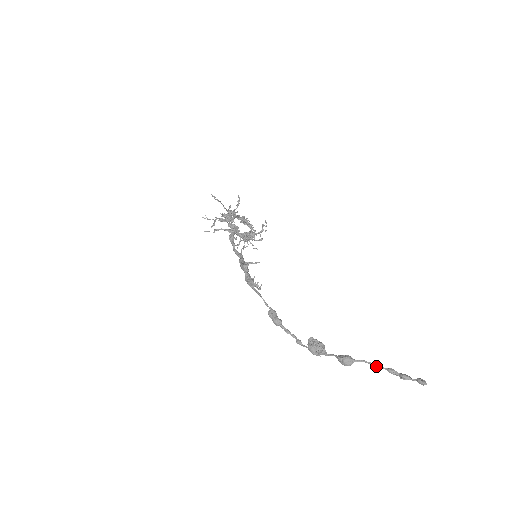
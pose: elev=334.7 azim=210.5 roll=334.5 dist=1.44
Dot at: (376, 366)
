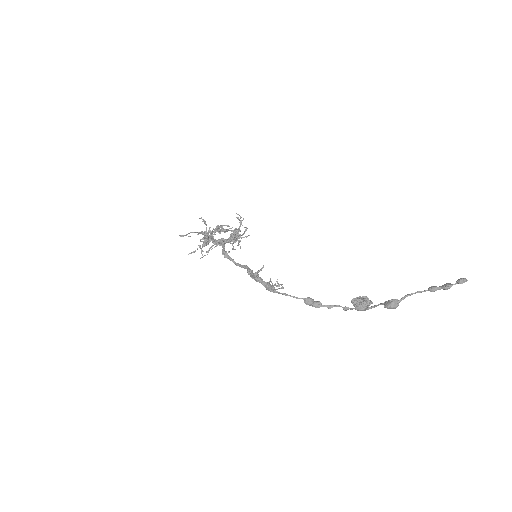
Dot at: occluded
